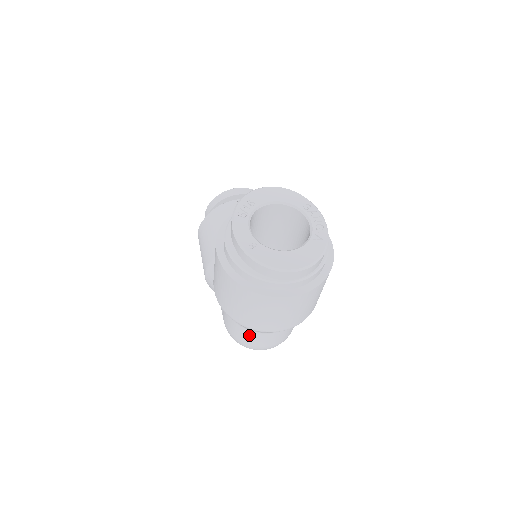
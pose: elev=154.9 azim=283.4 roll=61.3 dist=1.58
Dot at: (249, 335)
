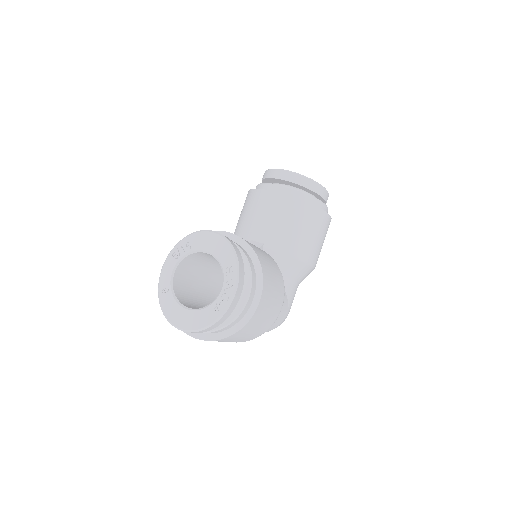
Dot at: occluded
